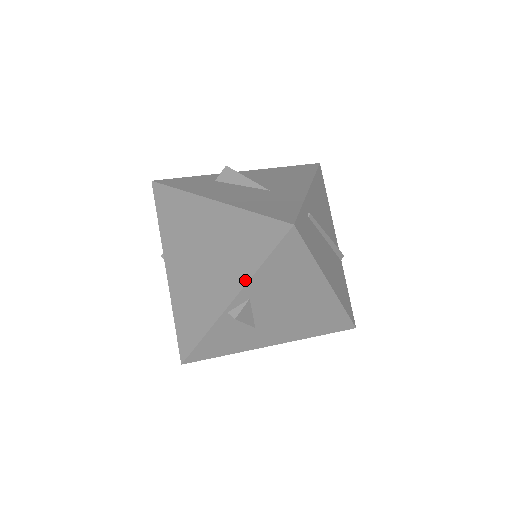
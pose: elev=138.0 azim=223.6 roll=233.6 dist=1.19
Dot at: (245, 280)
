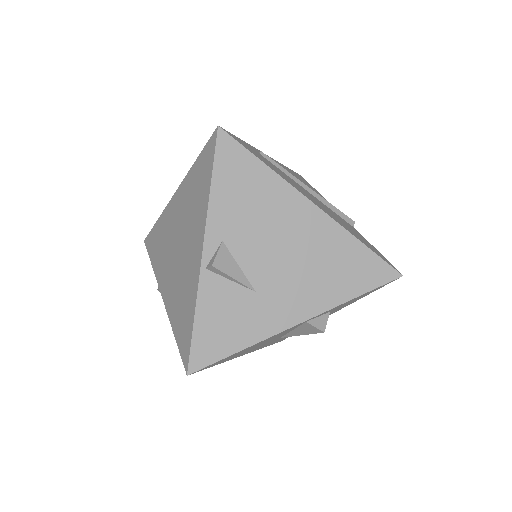
Dot at: (205, 216)
